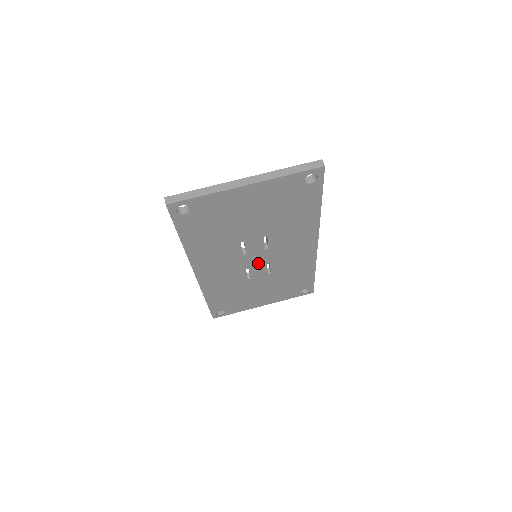
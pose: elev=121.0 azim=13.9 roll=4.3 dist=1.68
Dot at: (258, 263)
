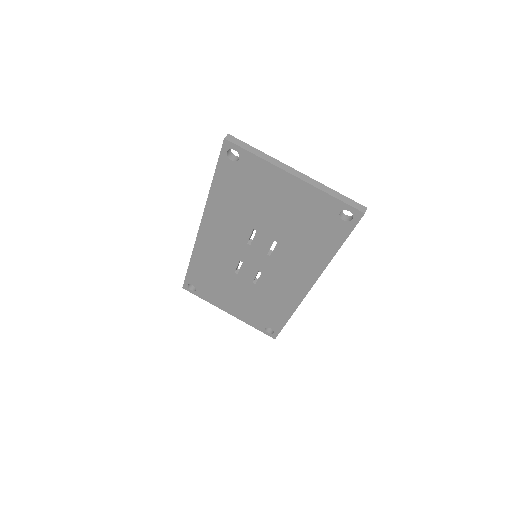
Dot at: (253, 264)
